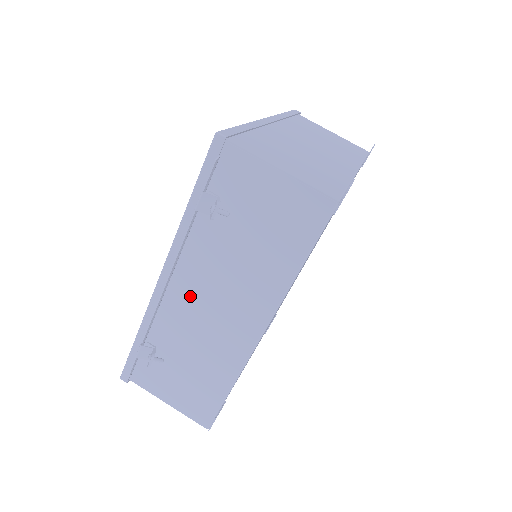
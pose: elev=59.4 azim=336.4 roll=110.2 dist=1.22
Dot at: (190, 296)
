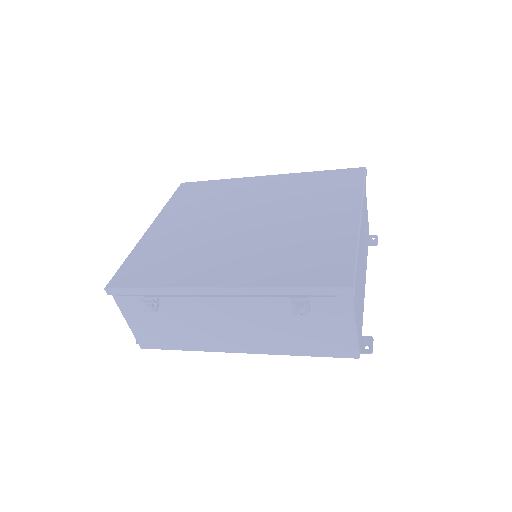
Dot at: (222, 309)
